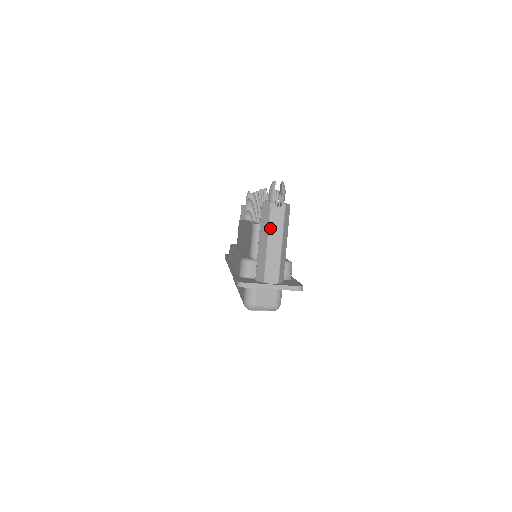
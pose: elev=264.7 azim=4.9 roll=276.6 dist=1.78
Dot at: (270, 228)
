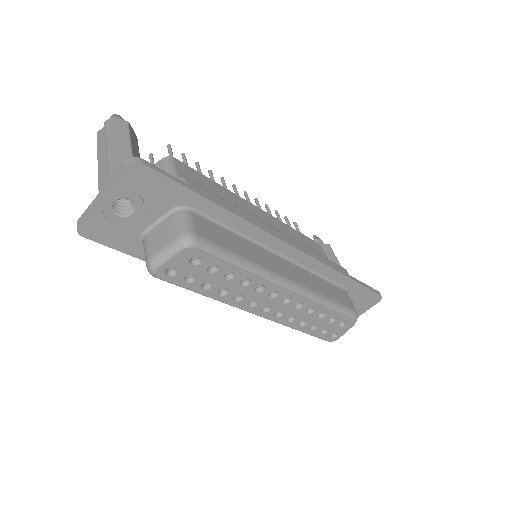
Dot at: (98, 151)
